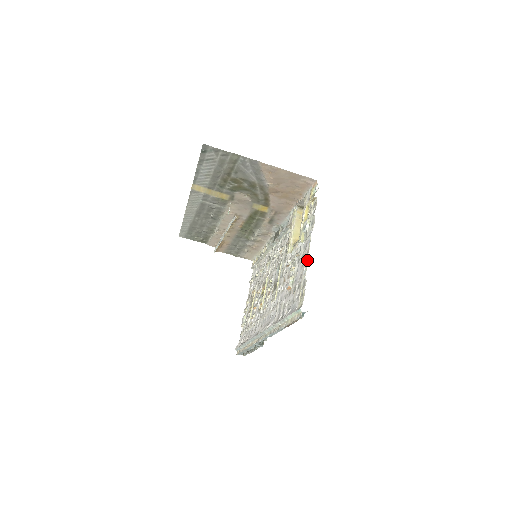
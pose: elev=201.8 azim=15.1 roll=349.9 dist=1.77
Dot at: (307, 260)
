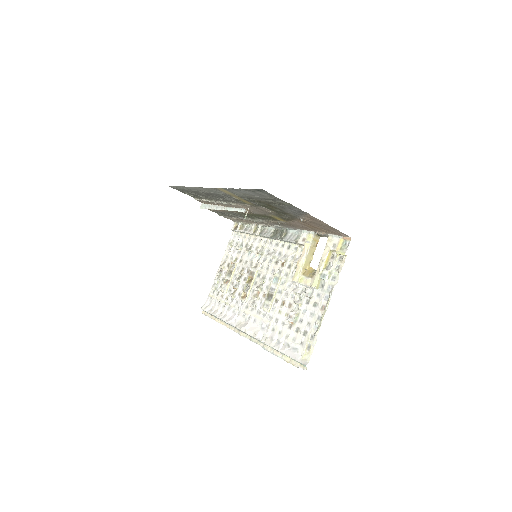
Dot at: (322, 320)
